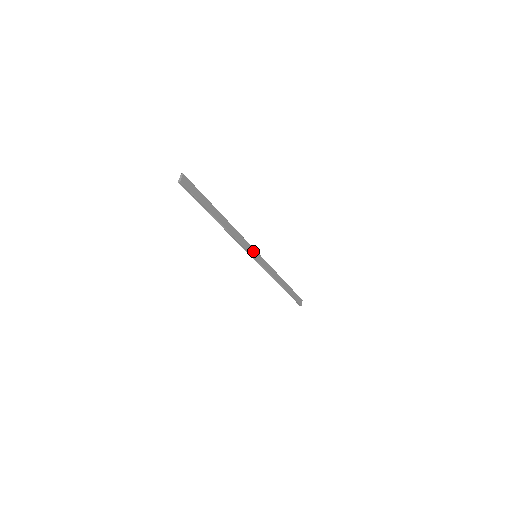
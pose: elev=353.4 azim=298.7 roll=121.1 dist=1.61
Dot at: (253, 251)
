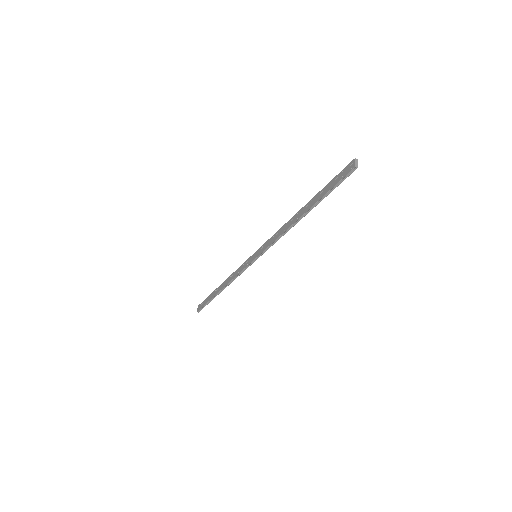
Dot at: occluded
